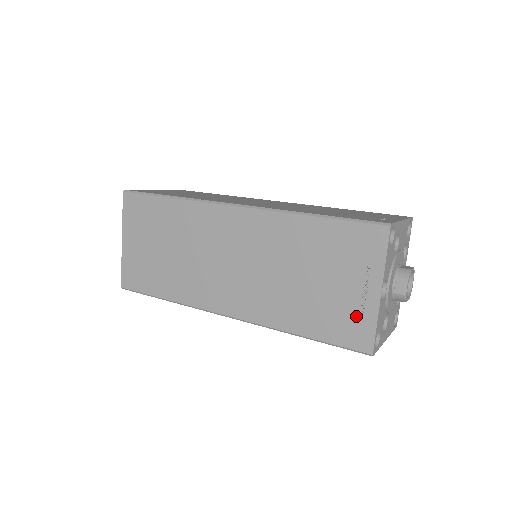
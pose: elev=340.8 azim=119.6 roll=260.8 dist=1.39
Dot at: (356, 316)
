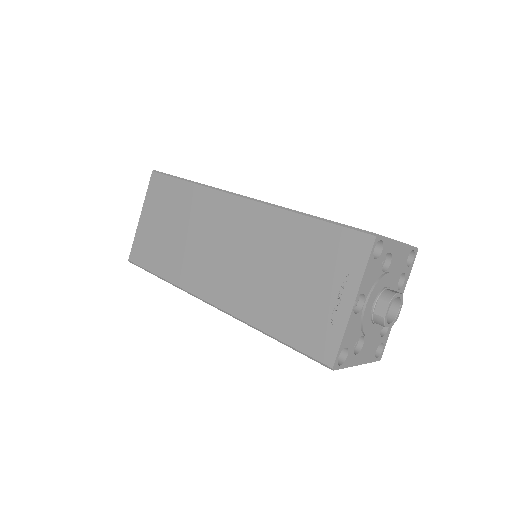
Dot at: (325, 324)
